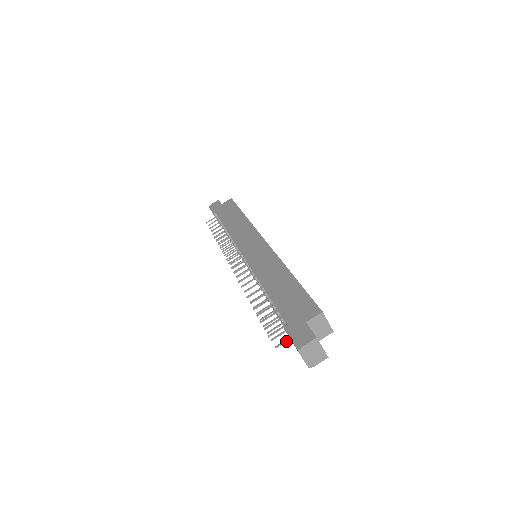
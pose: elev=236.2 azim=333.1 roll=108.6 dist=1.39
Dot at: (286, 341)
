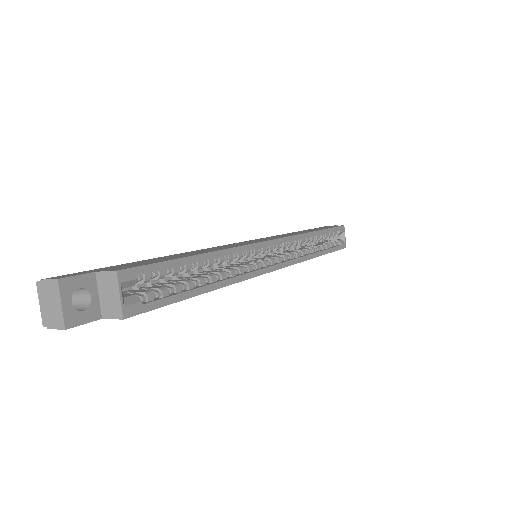
Dot at: occluded
